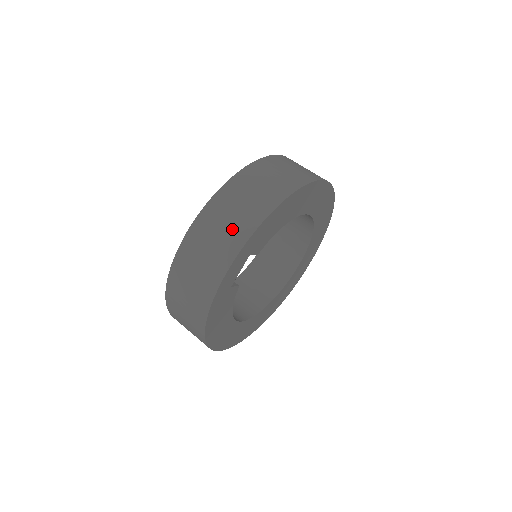
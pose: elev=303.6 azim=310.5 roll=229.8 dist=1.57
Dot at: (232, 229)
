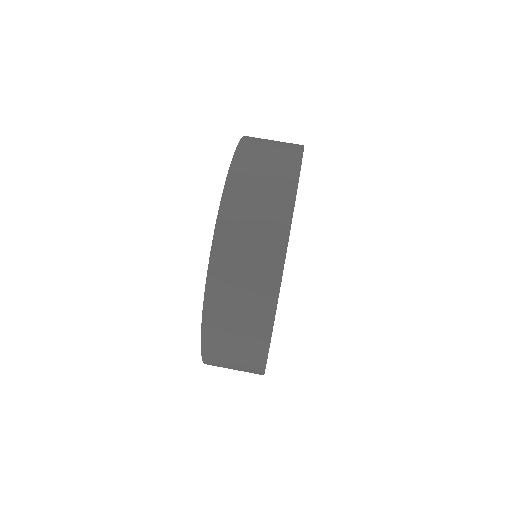
Dot at: (251, 307)
